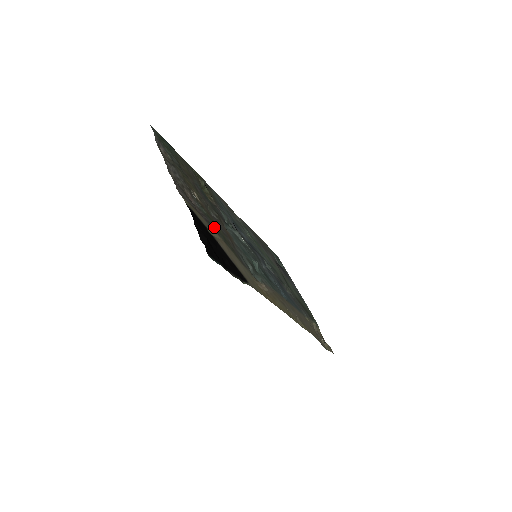
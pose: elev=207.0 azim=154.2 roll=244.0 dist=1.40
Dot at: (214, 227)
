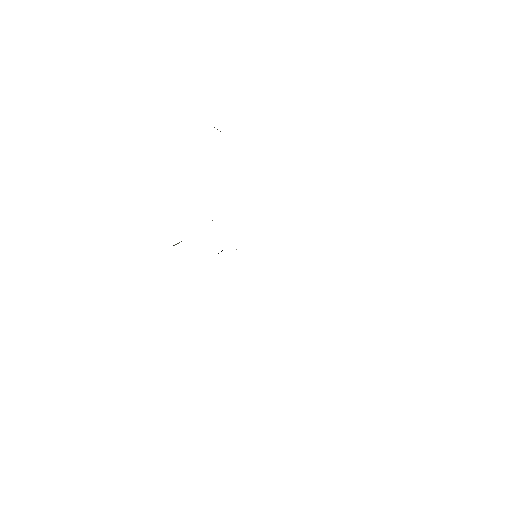
Dot at: occluded
